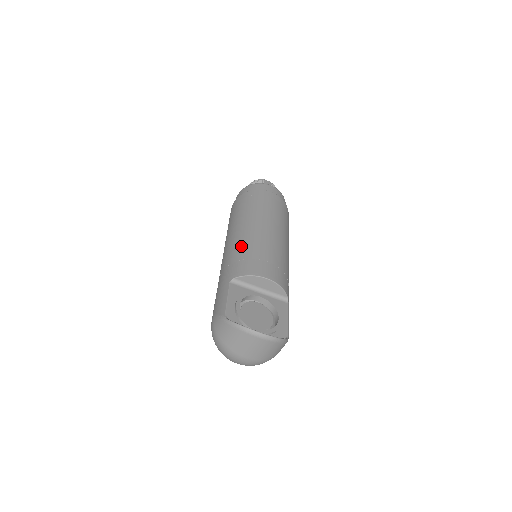
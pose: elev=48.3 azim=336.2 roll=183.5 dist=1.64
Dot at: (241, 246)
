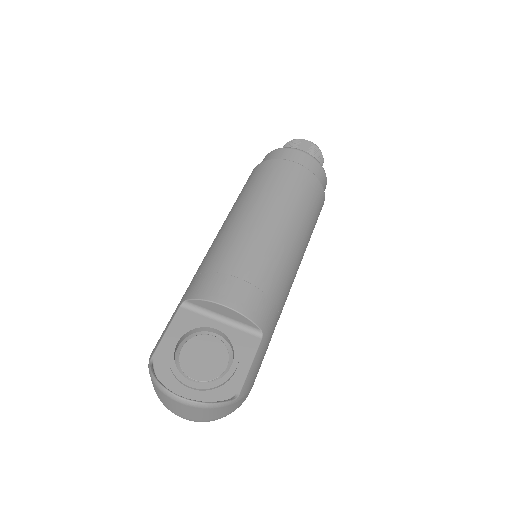
Dot at: (214, 250)
